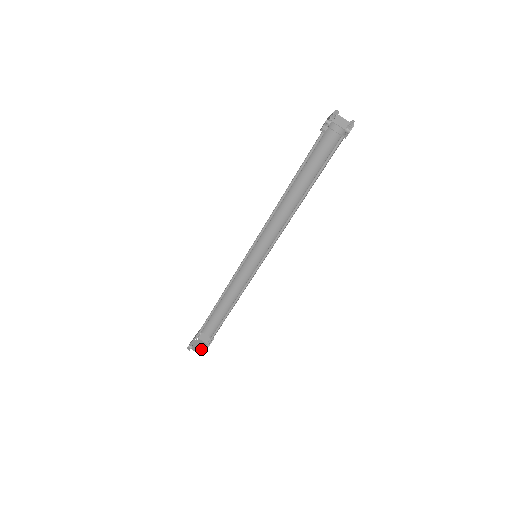
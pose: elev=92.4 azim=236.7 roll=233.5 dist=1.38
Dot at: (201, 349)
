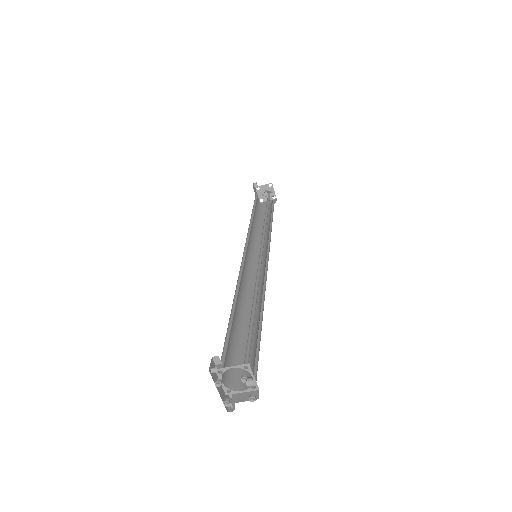
Dot at: occluded
